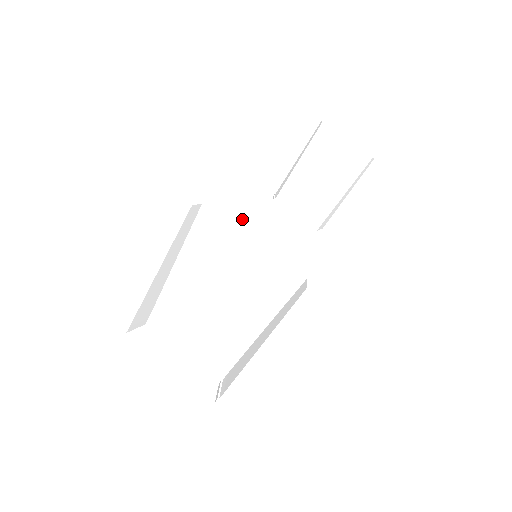
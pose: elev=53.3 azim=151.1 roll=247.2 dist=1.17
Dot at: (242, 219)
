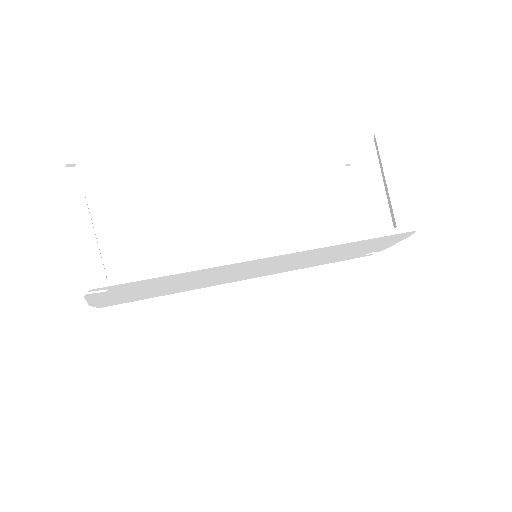
Dot at: occluded
